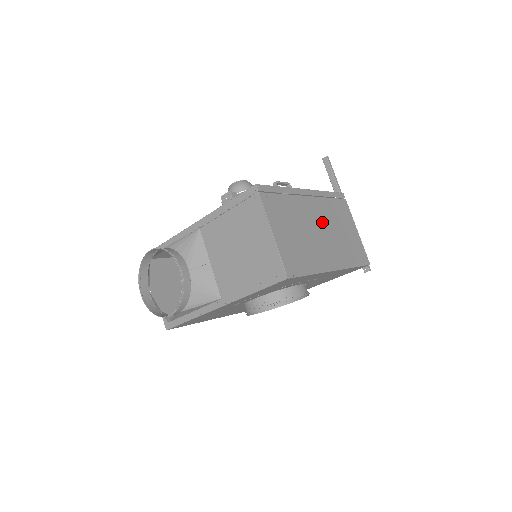
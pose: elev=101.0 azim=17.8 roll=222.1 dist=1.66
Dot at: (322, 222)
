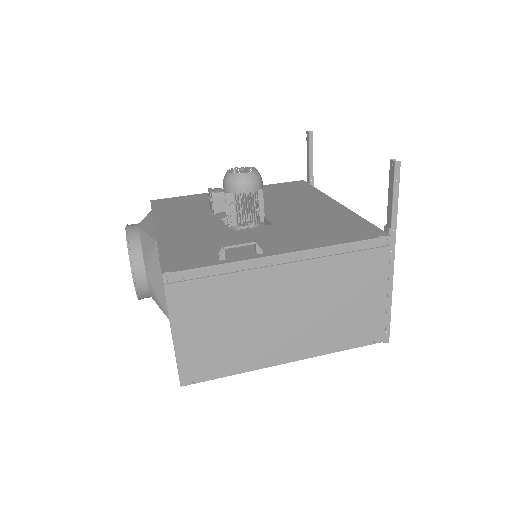
Dot at: (297, 299)
